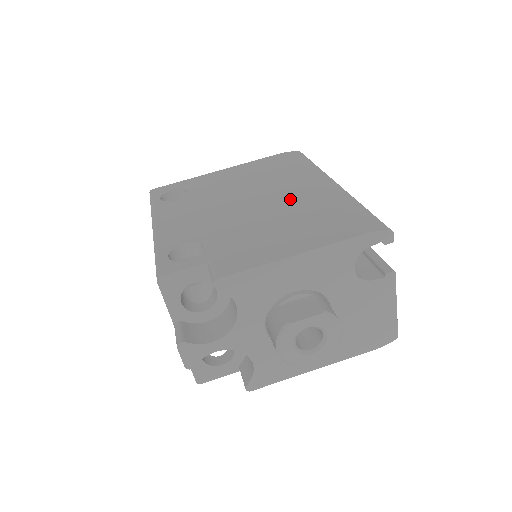
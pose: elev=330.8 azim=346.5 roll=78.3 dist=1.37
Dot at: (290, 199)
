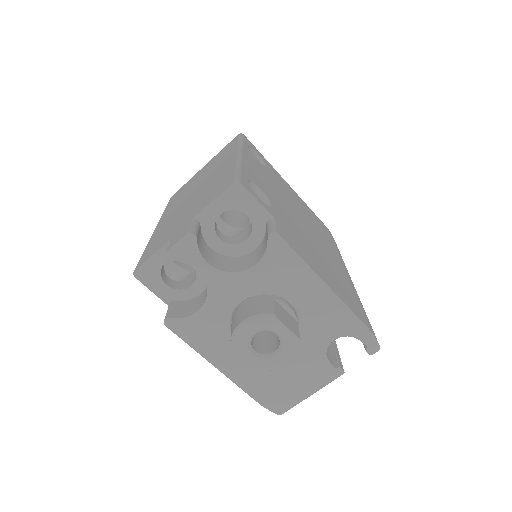
Dot at: (329, 255)
